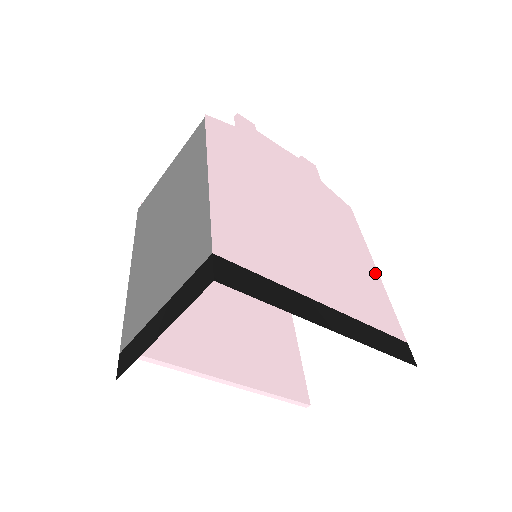
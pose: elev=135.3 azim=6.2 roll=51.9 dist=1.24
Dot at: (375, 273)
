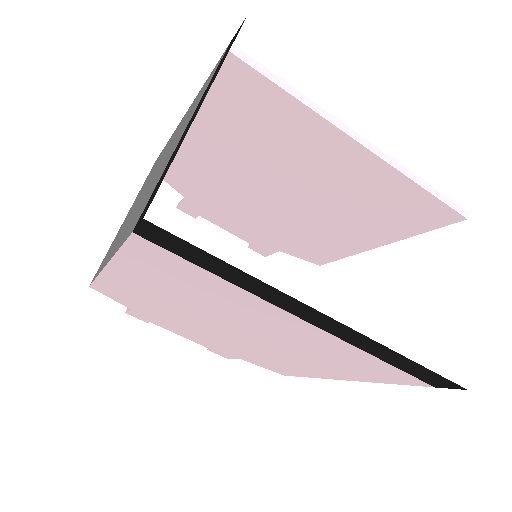
Dot at: occluded
